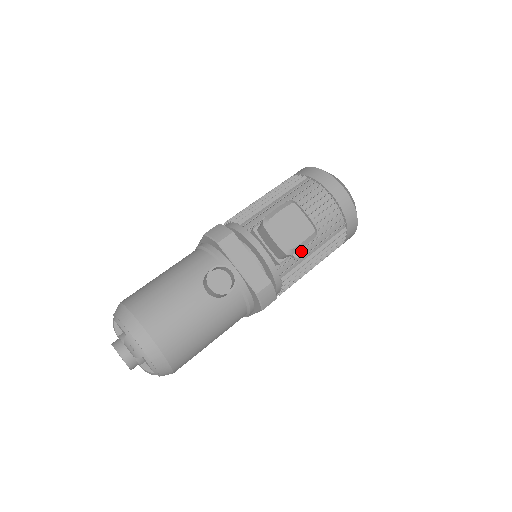
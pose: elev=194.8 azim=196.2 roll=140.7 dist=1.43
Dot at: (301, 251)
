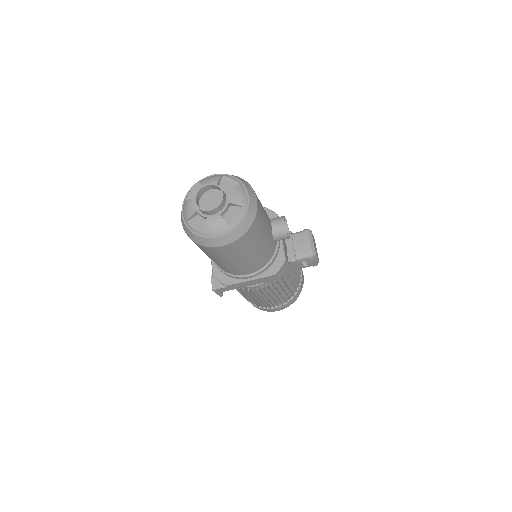
Dot at: (289, 274)
